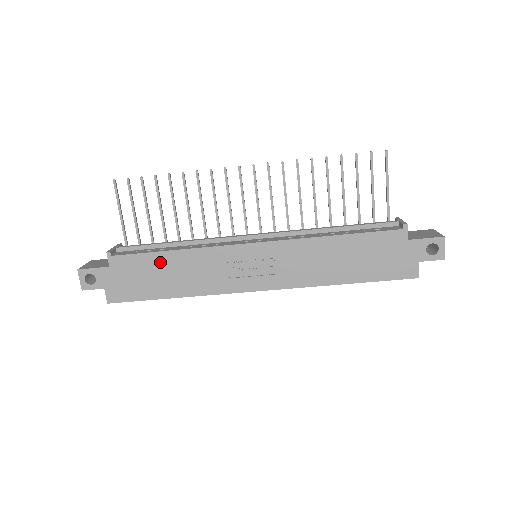
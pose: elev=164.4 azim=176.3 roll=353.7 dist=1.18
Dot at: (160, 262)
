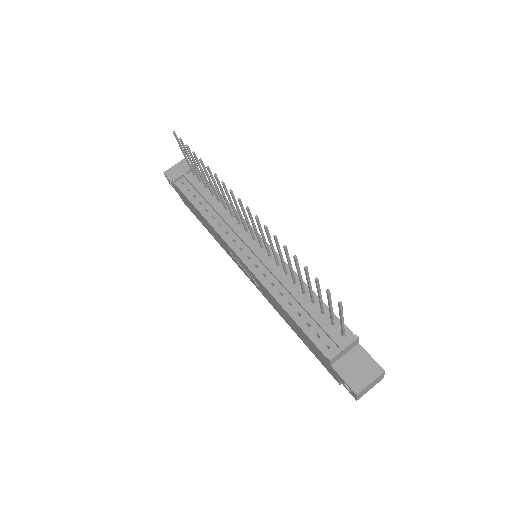
Dot at: (197, 212)
